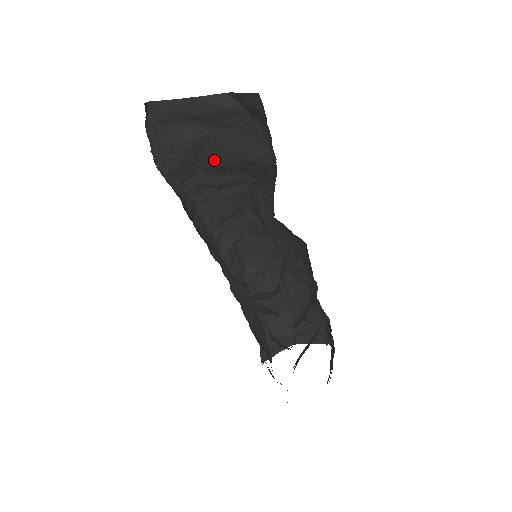
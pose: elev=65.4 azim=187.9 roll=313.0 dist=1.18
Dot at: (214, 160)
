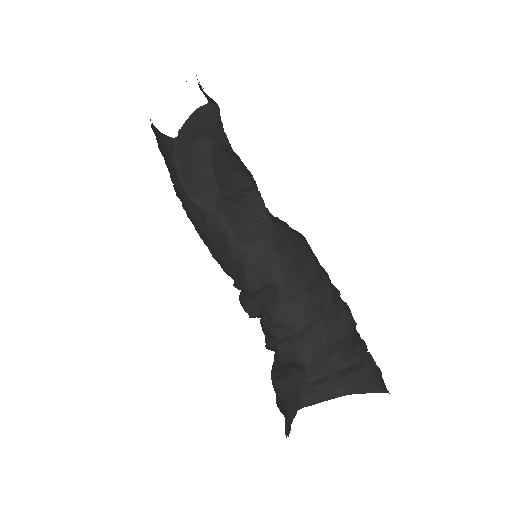
Dot at: (212, 166)
